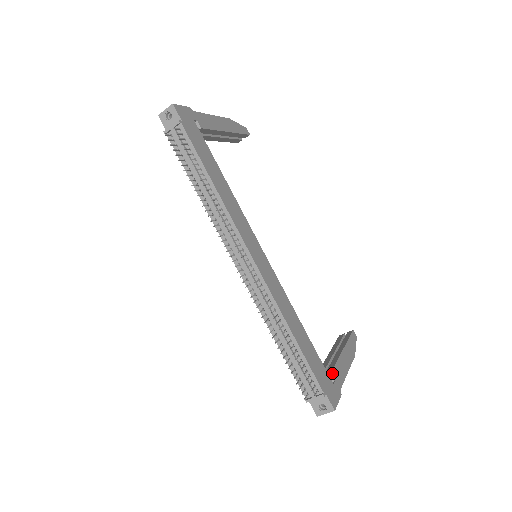
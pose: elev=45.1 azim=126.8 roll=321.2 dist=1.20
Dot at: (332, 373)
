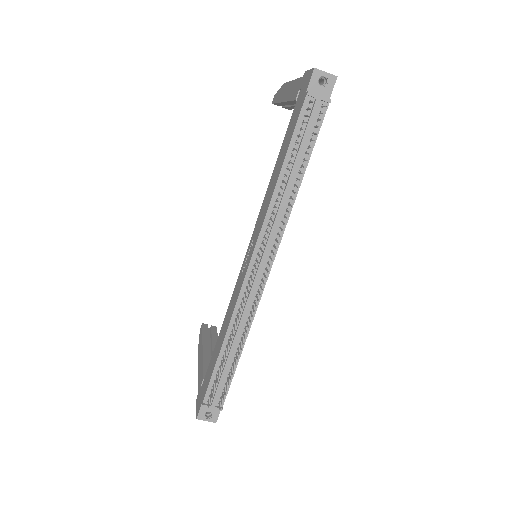
Dot at: occluded
